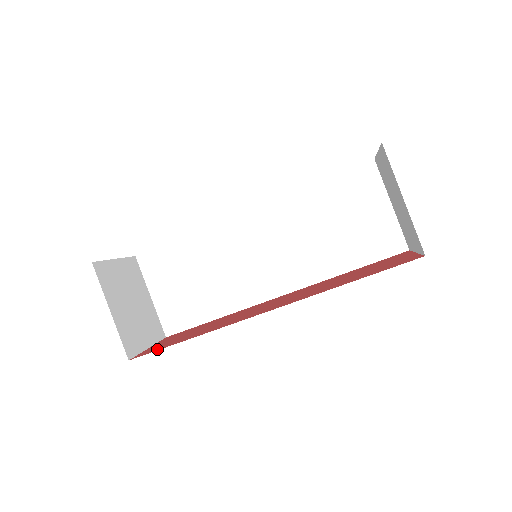
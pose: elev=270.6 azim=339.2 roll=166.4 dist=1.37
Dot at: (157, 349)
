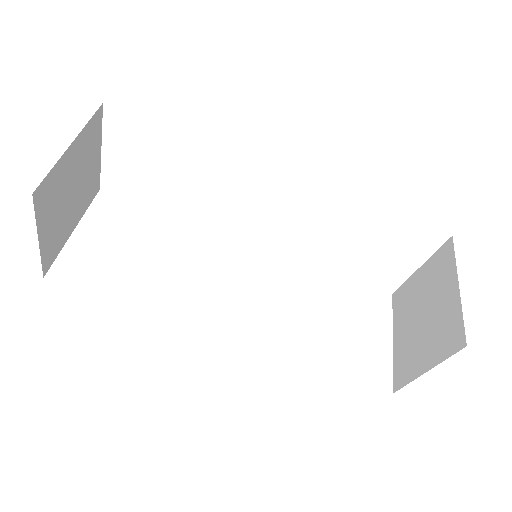
Dot at: occluded
